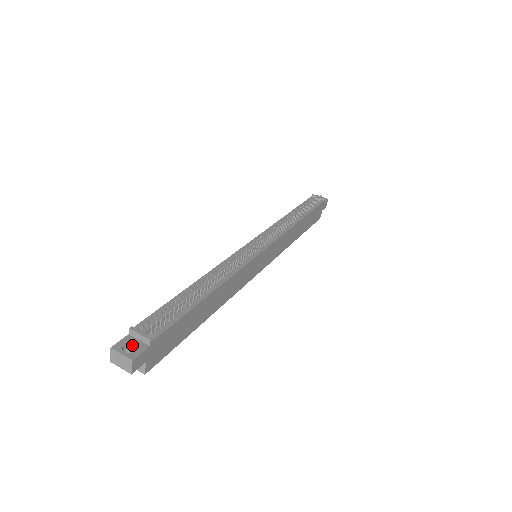
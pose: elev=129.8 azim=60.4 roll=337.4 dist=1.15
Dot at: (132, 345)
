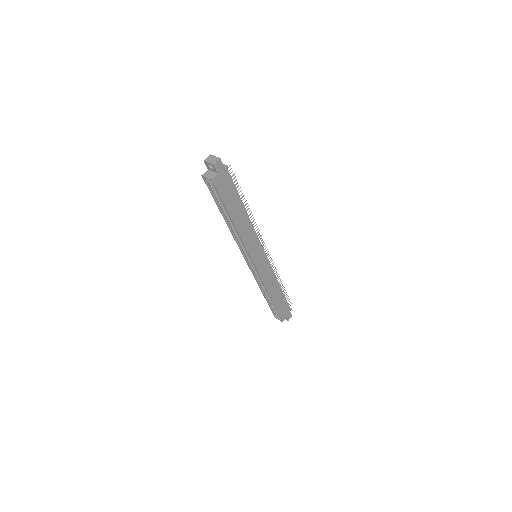
Dot at: occluded
